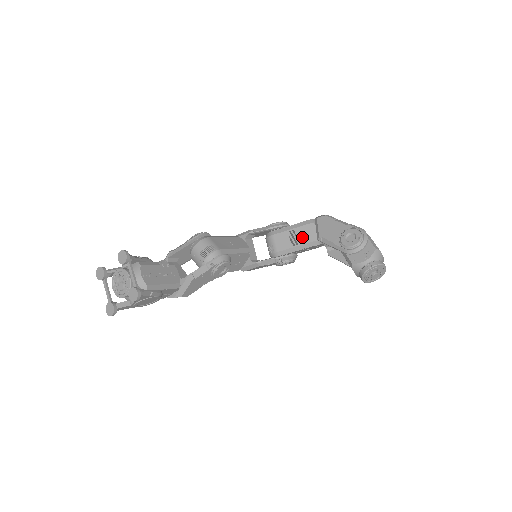
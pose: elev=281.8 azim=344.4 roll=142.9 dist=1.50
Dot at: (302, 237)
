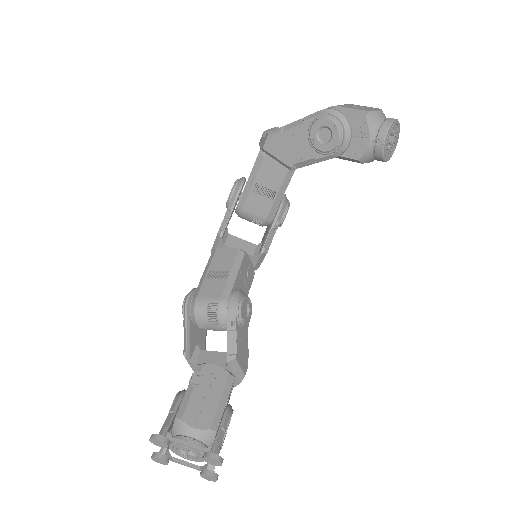
Dot at: (271, 181)
